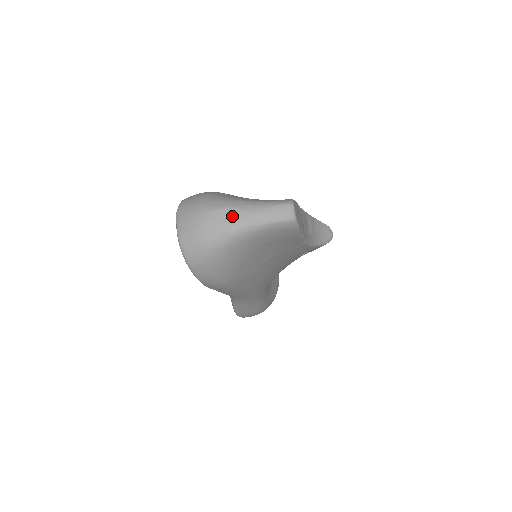
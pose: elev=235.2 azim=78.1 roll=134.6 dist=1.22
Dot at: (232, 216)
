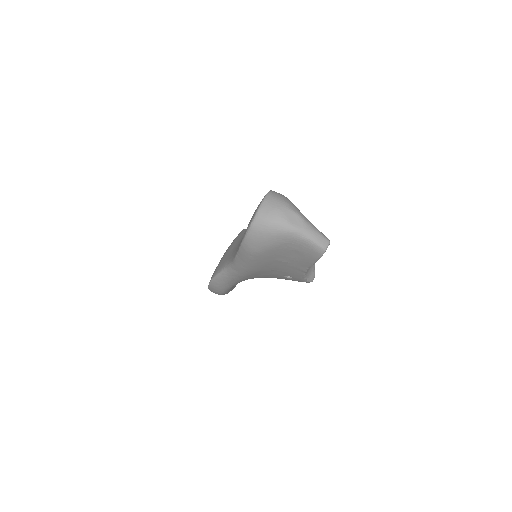
Dot at: (298, 221)
